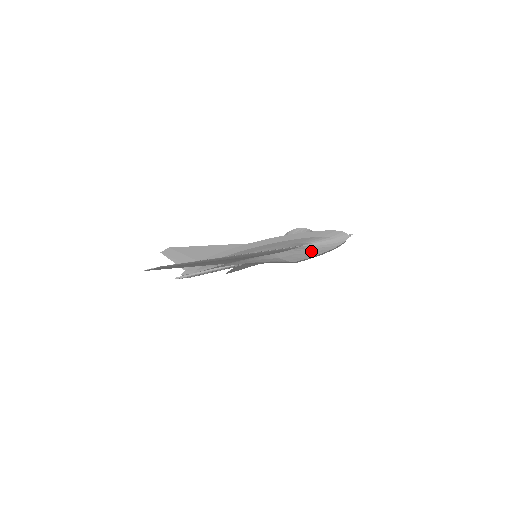
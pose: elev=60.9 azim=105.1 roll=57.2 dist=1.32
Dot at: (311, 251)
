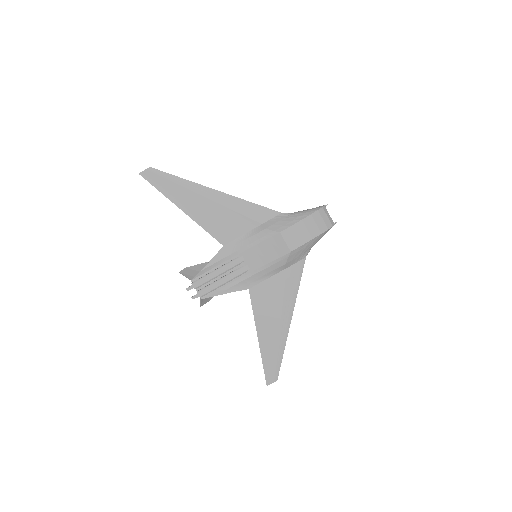
Dot at: (292, 218)
